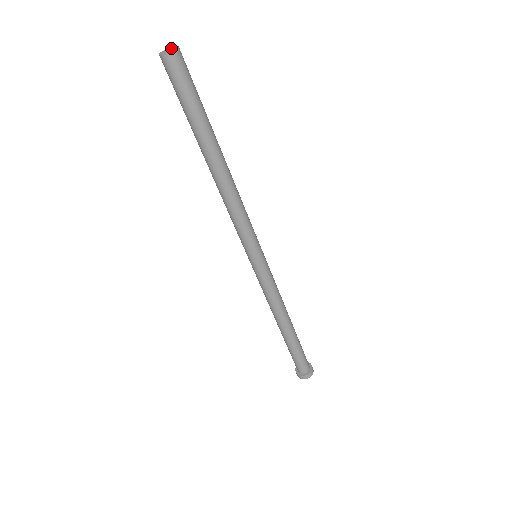
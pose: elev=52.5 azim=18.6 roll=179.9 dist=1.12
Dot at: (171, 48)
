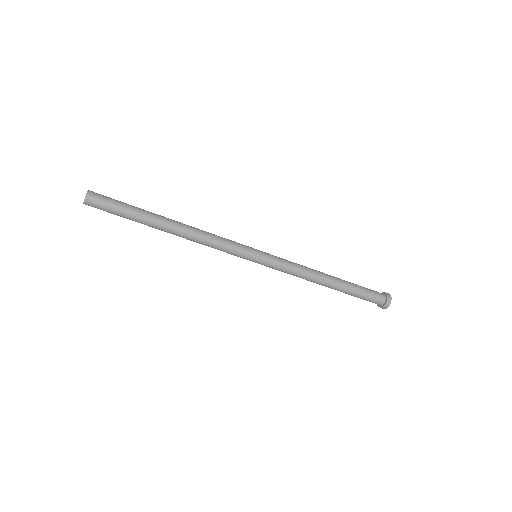
Dot at: (86, 194)
